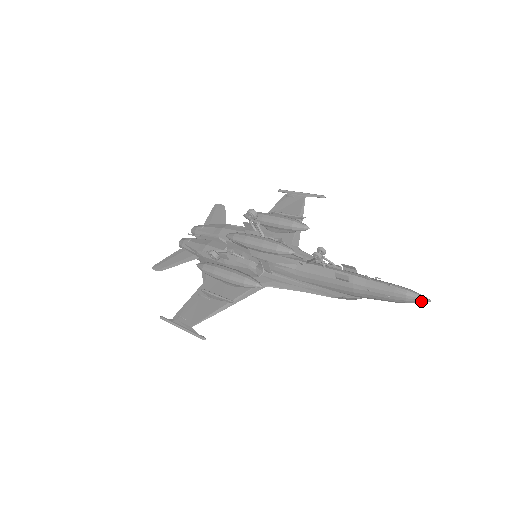
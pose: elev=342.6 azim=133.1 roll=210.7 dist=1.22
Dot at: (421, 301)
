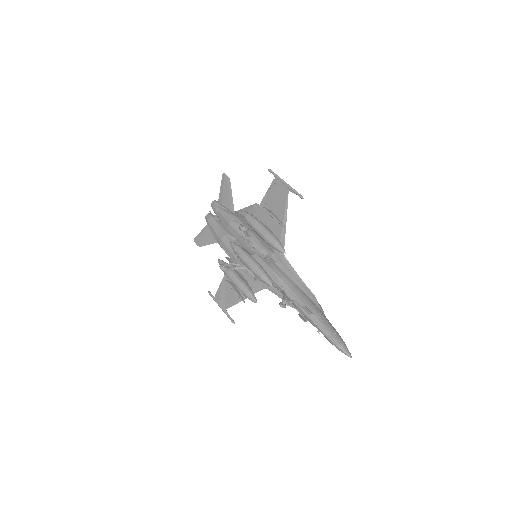
Dot at: occluded
